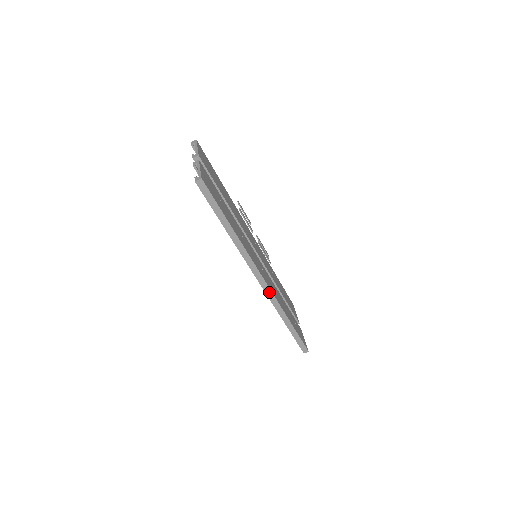
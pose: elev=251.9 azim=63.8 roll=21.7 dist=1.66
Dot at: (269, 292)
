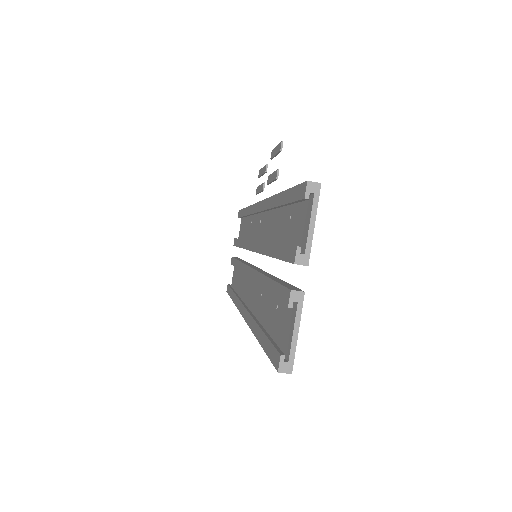
Dot at: occluded
